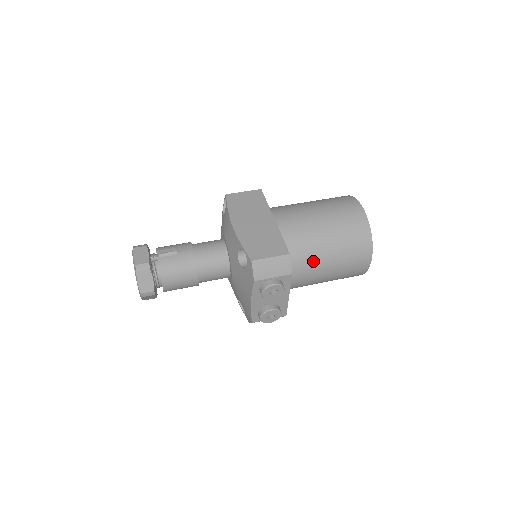
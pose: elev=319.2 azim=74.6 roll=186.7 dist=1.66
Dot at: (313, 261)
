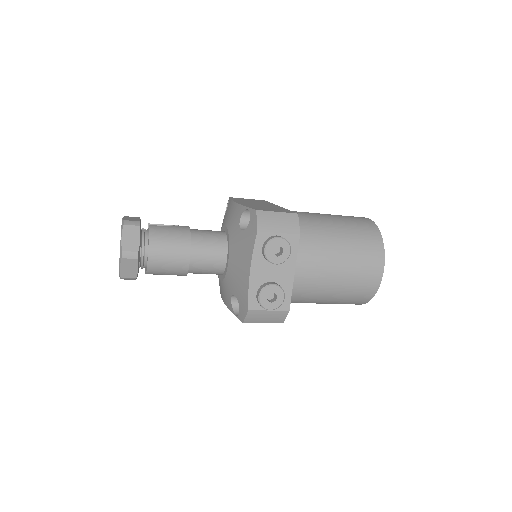
Dot at: (321, 248)
